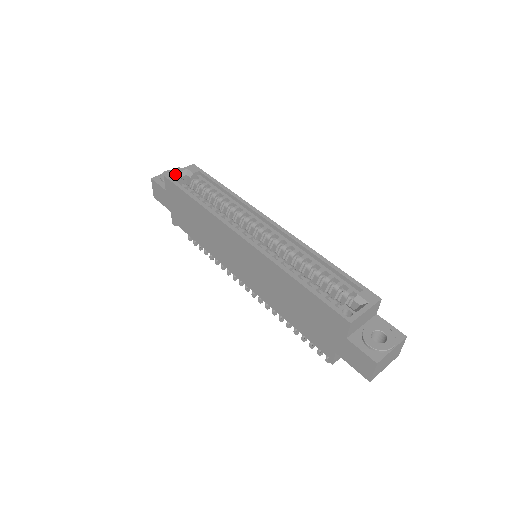
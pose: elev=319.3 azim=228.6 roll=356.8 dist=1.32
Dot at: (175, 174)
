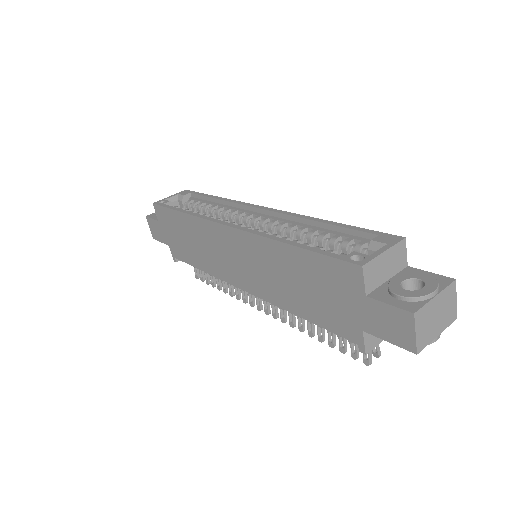
Dot at: (164, 200)
